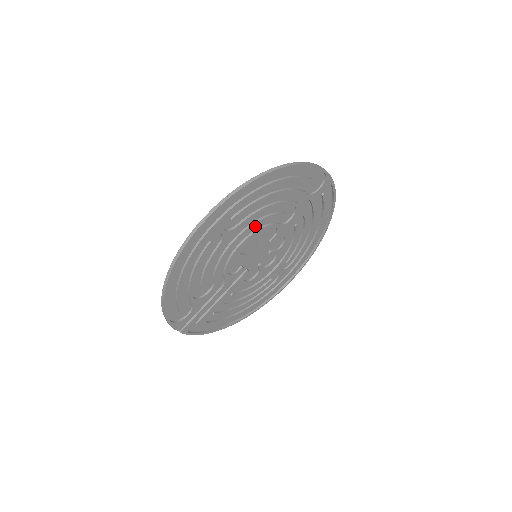
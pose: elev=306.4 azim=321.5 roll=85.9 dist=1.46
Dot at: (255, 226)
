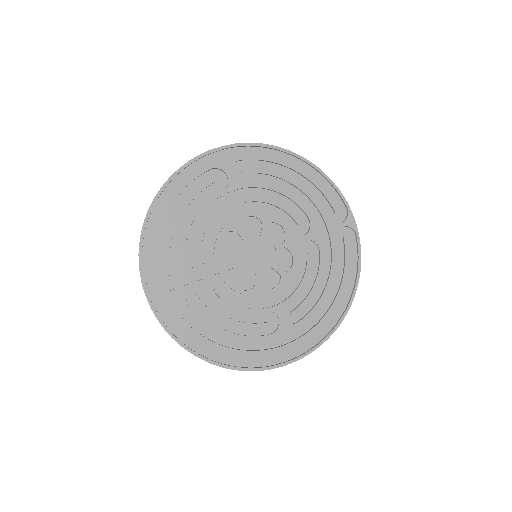
Dot at: (263, 208)
